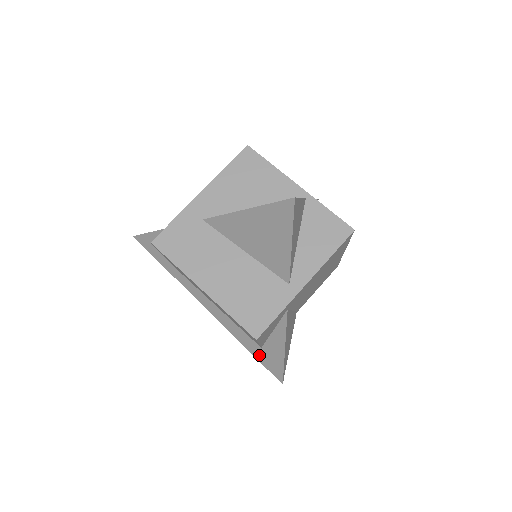
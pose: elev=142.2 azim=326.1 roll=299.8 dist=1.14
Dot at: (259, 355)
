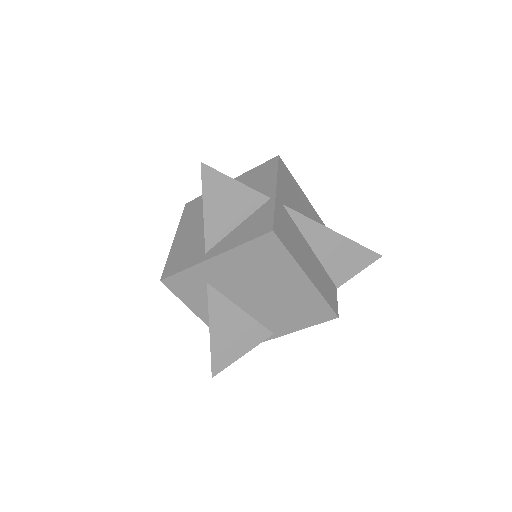
Dot at: occluded
